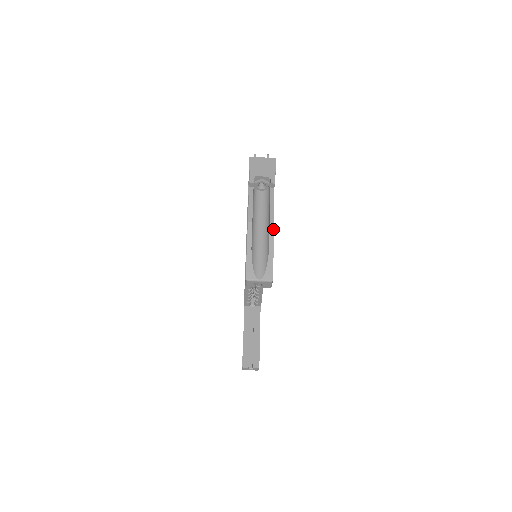
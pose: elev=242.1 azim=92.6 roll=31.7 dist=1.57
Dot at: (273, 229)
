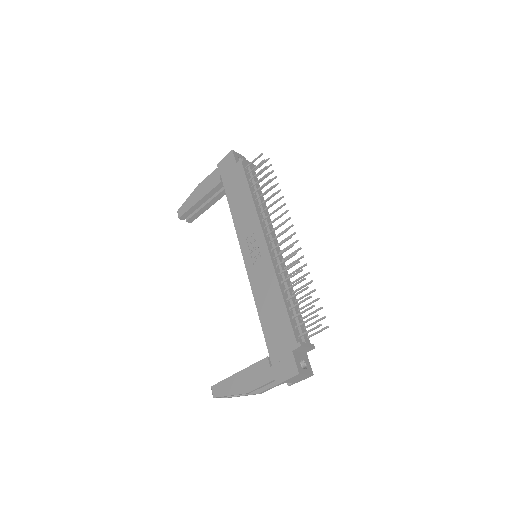
Dot at: occluded
